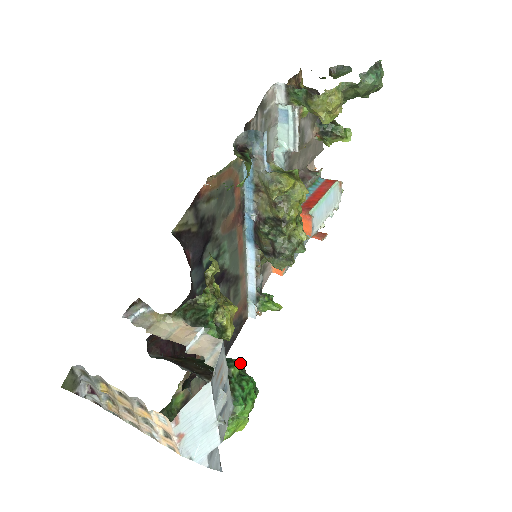
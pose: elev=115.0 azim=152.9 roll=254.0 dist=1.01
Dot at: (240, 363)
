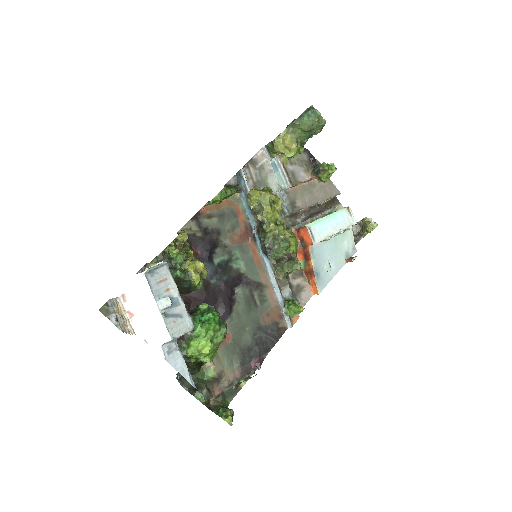
Dot at: (218, 312)
